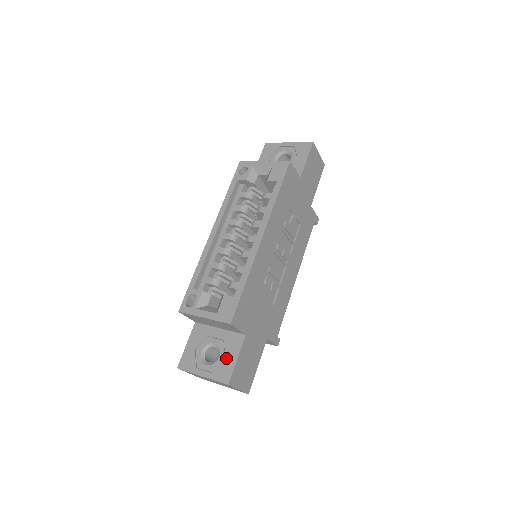
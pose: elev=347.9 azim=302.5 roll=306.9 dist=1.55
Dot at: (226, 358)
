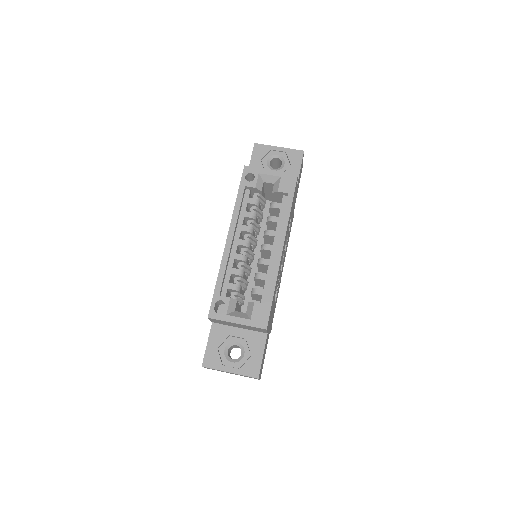
Dot at: (252, 355)
